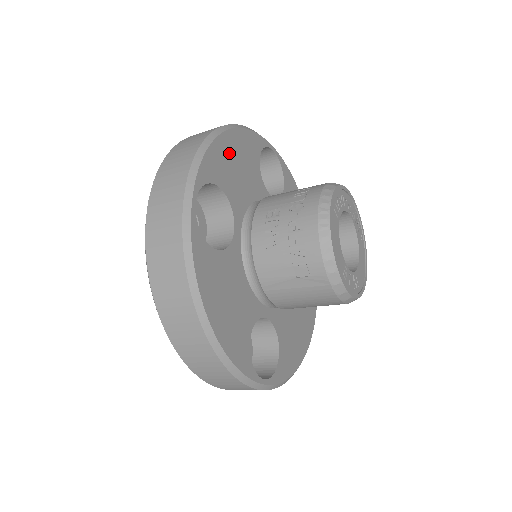
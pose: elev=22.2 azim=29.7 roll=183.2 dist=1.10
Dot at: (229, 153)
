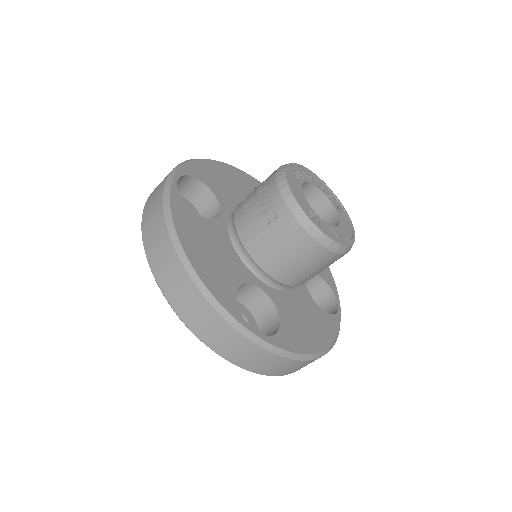
Dot at: (218, 172)
